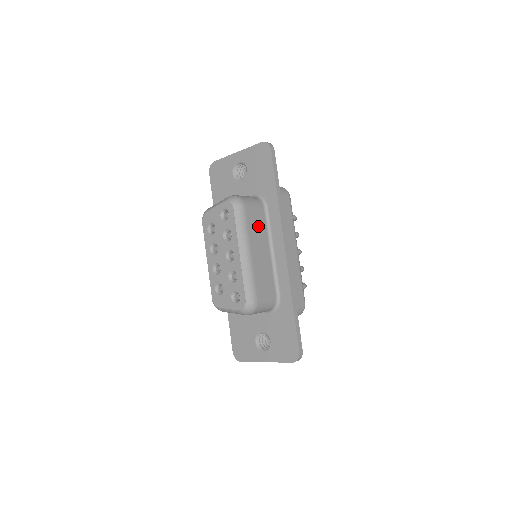
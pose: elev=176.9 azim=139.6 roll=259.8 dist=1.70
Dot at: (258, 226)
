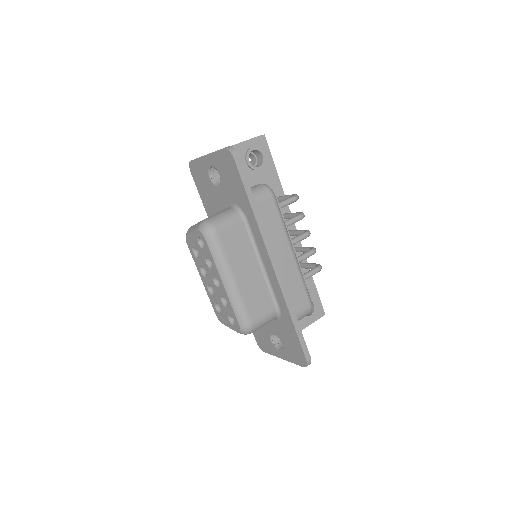
Dot at: (239, 246)
